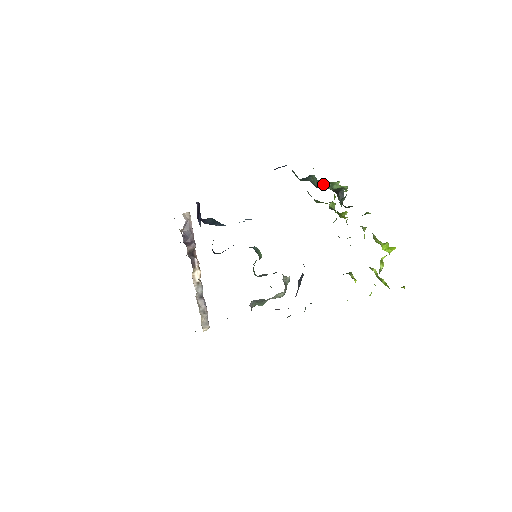
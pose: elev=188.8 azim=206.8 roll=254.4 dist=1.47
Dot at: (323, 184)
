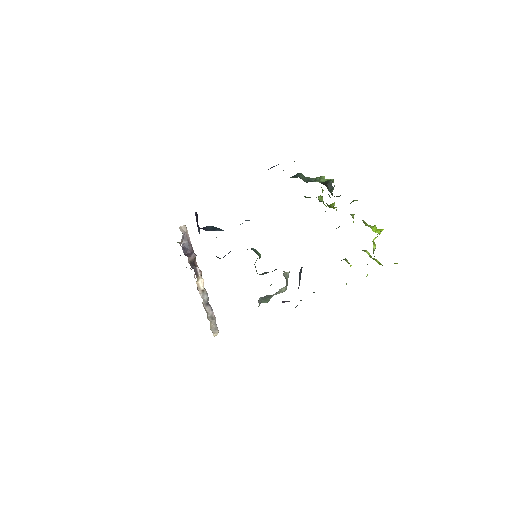
Dot at: (311, 180)
